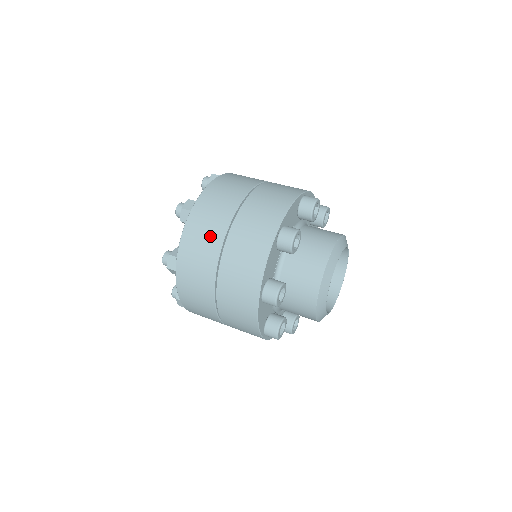
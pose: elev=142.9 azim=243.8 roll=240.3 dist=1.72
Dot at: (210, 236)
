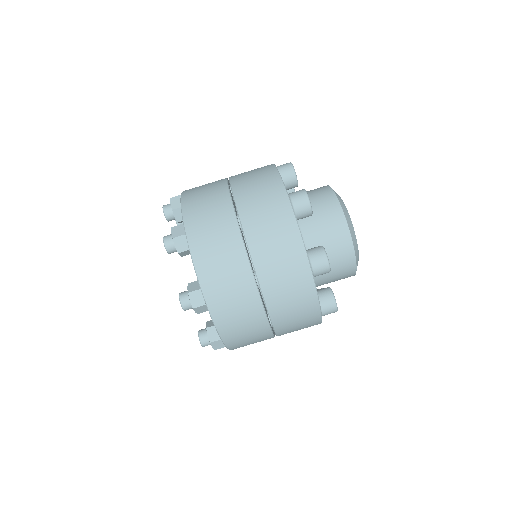
Dot at: occluded
